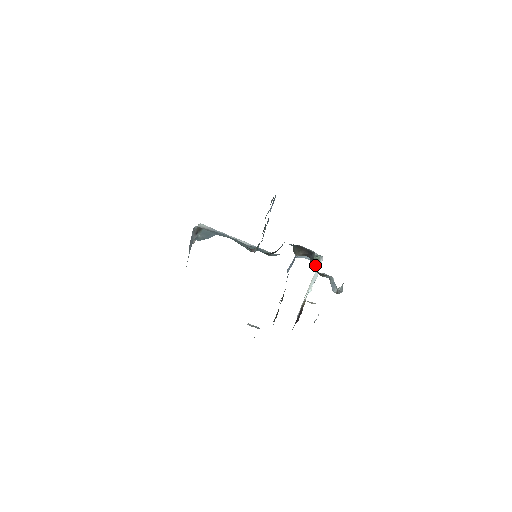
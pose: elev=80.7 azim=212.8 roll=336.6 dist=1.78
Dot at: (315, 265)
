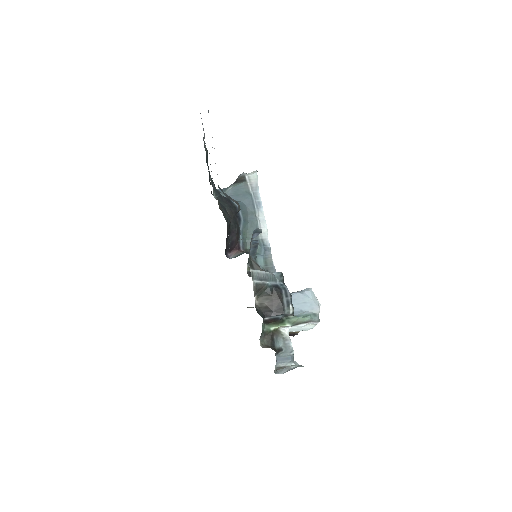
Dot at: (277, 325)
